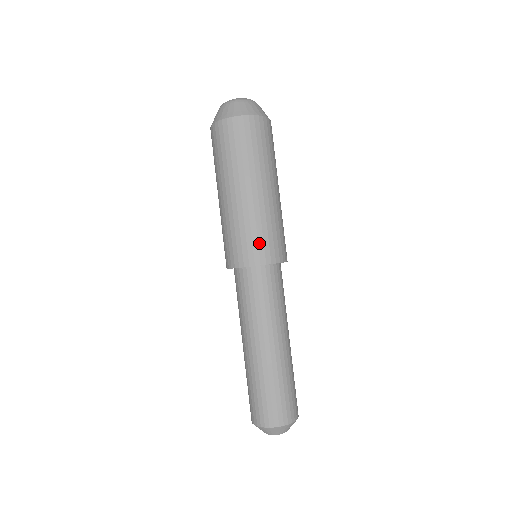
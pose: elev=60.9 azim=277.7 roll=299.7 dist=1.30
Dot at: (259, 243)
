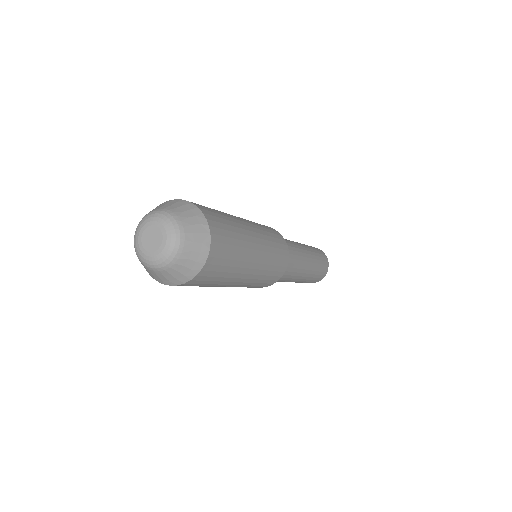
Dot at: (261, 285)
